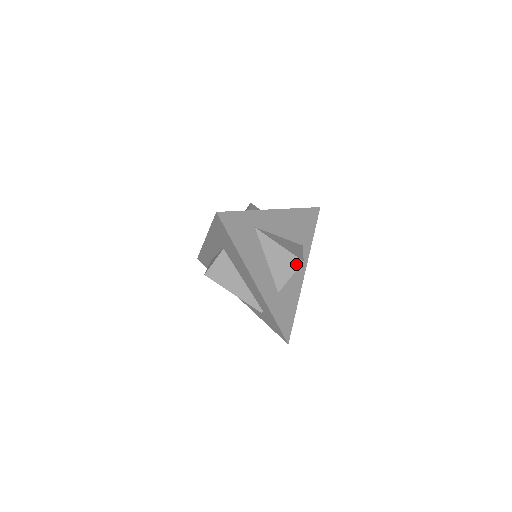
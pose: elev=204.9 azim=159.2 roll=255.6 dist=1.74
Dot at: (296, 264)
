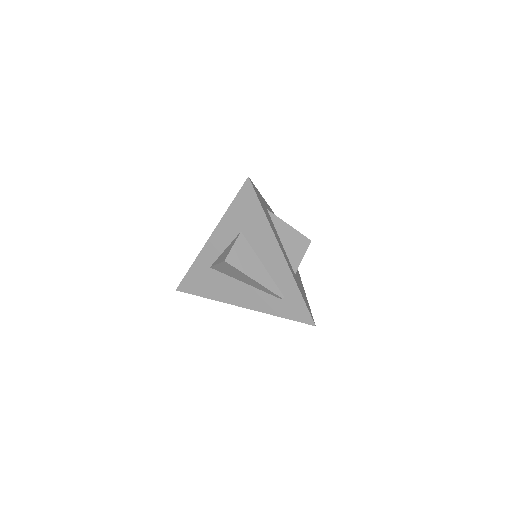
Dot at: (306, 244)
